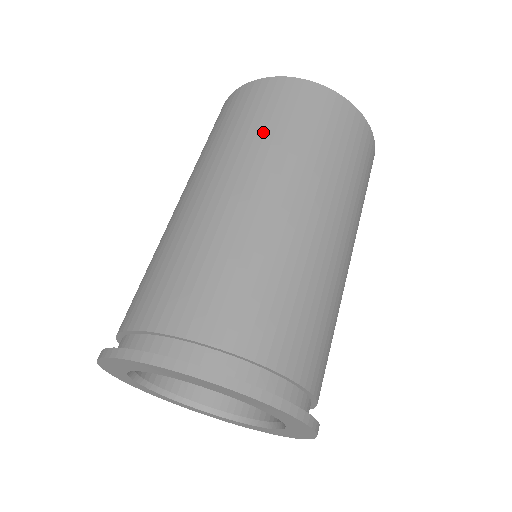
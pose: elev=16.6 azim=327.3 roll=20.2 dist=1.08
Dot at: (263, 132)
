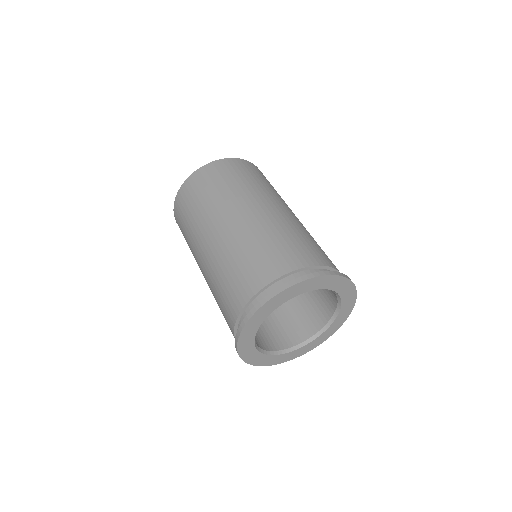
Dot at: (213, 195)
